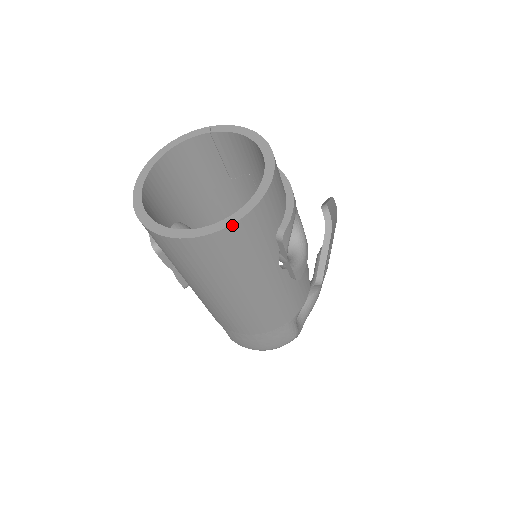
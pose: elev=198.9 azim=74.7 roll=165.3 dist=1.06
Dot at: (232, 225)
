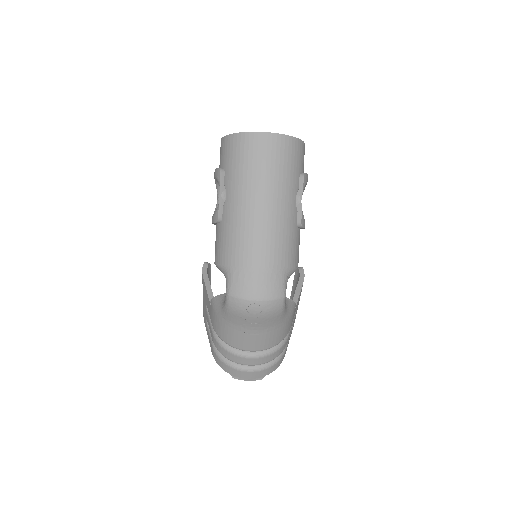
Dot at: (288, 136)
